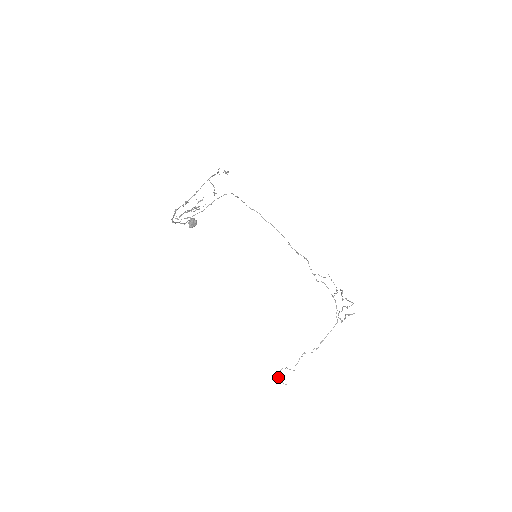
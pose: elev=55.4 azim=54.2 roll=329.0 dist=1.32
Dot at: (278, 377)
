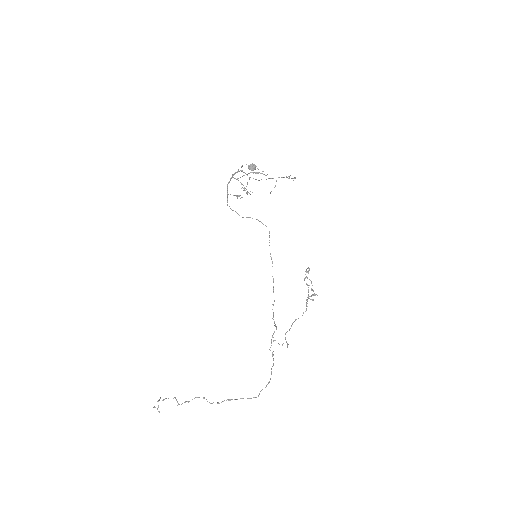
Dot at: (158, 400)
